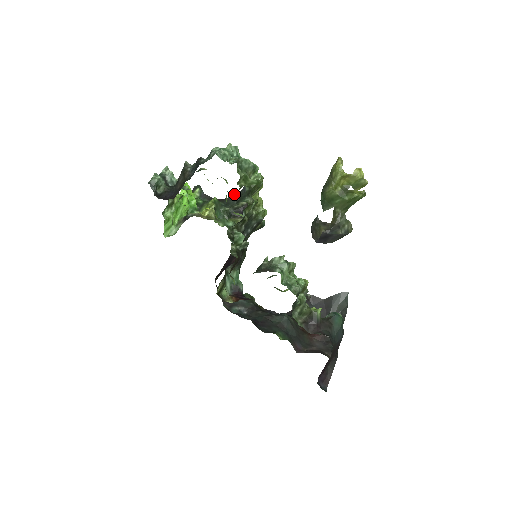
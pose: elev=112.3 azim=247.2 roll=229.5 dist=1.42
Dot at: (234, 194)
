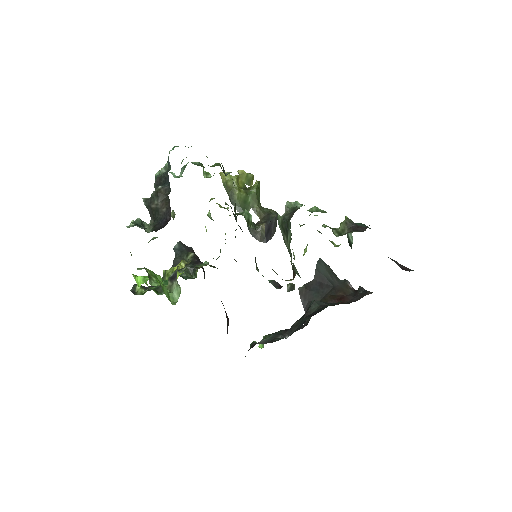
Dot at: occluded
